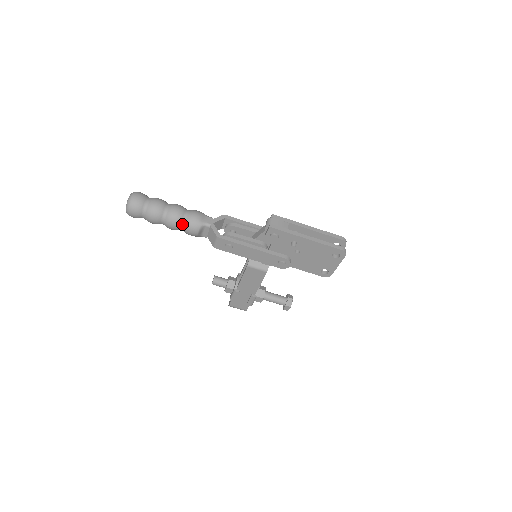
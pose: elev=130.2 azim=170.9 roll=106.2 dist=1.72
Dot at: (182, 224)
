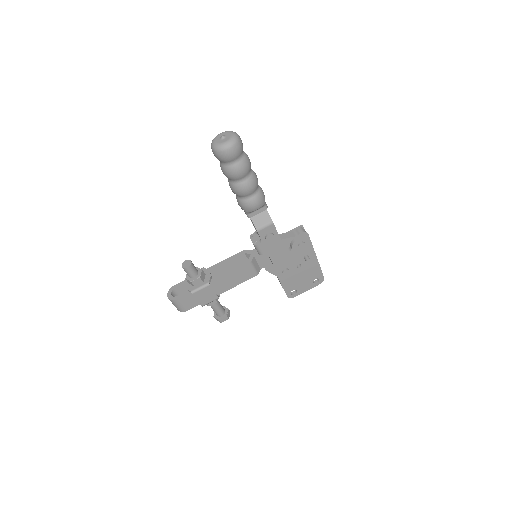
Dot at: (254, 192)
